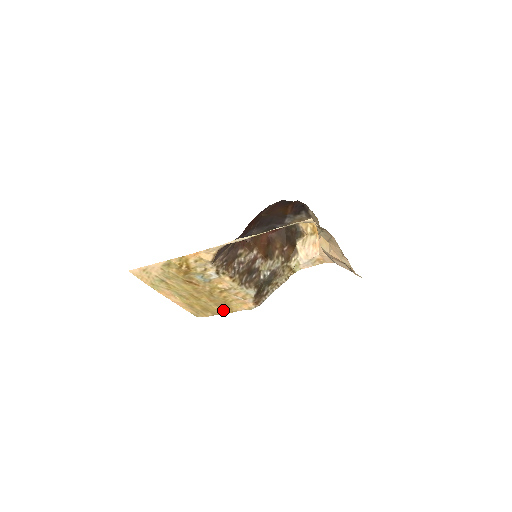
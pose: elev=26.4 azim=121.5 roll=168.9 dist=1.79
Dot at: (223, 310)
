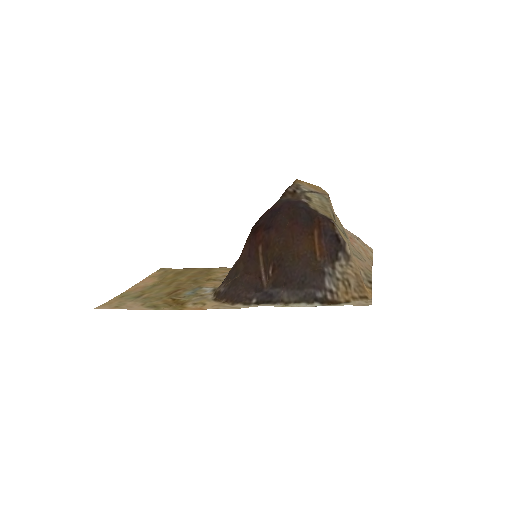
Dot at: (200, 270)
